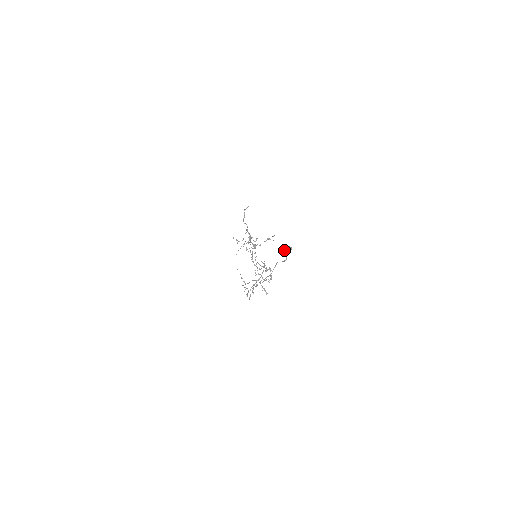
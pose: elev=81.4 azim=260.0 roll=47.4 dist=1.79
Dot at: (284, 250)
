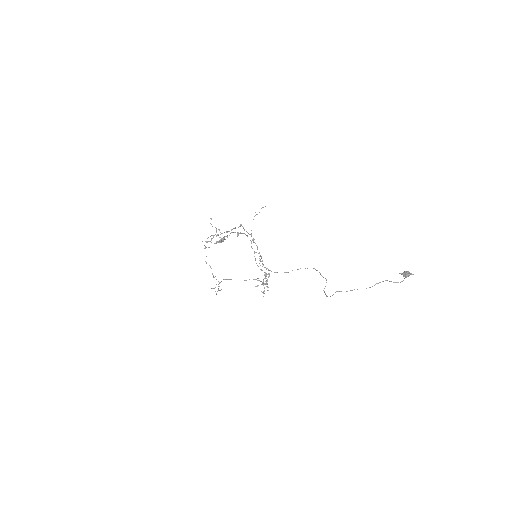
Dot at: (407, 274)
